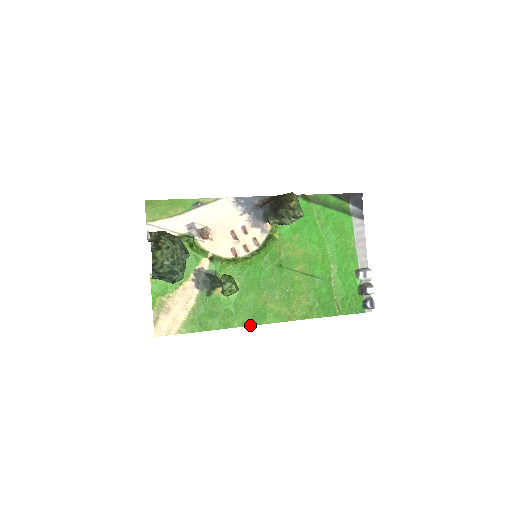
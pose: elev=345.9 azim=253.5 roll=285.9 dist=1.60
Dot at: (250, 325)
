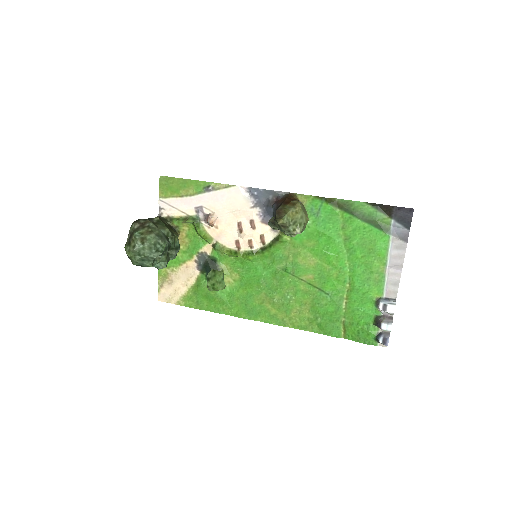
Dot at: (243, 318)
